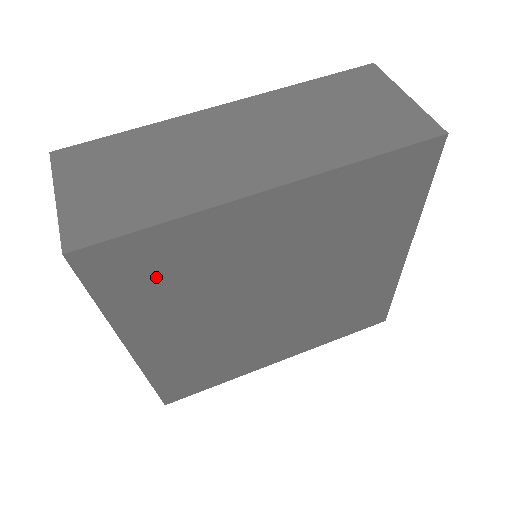
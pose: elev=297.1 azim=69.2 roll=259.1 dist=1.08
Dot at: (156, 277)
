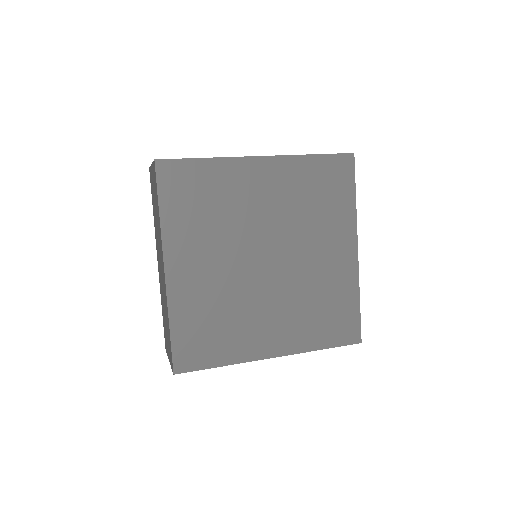
Dot at: (195, 199)
